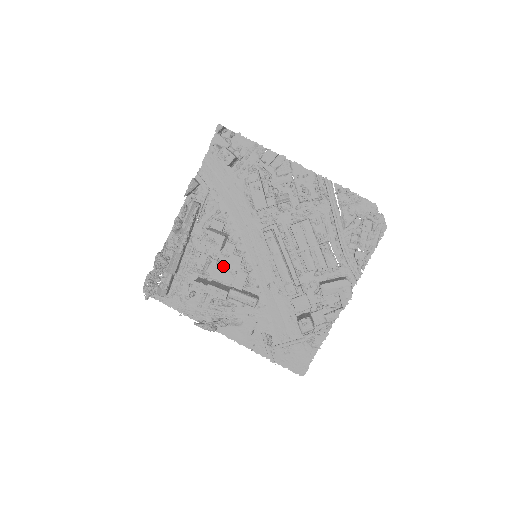
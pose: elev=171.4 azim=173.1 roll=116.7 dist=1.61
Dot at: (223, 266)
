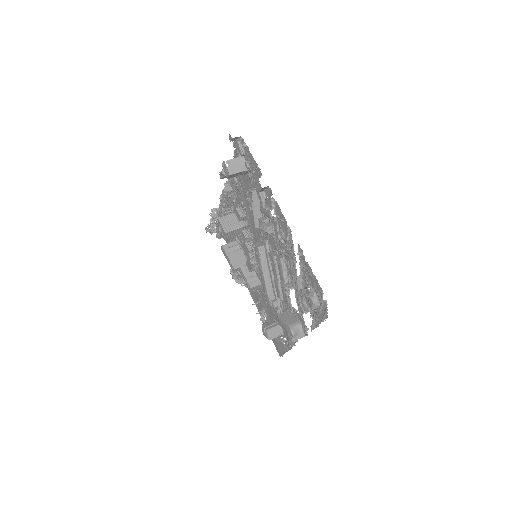
Dot at: occluded
